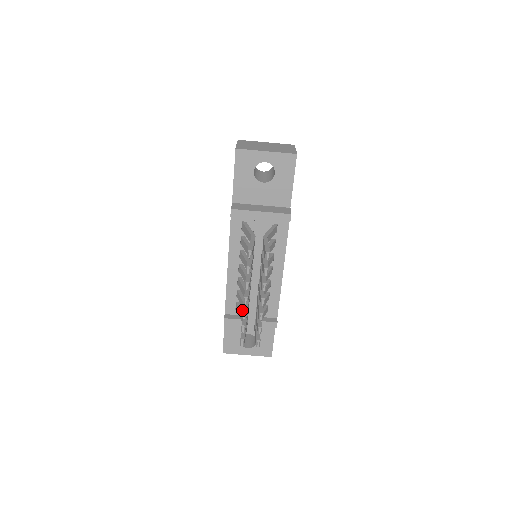
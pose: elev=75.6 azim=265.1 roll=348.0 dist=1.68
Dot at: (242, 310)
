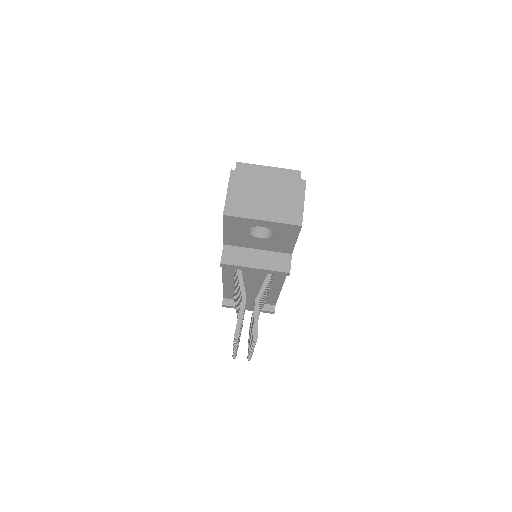
Dot at: occluded
